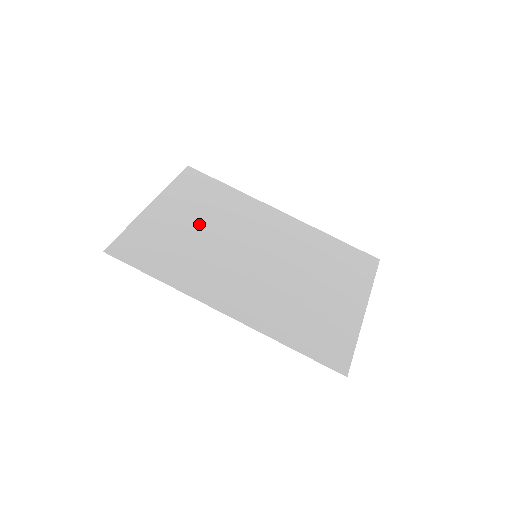
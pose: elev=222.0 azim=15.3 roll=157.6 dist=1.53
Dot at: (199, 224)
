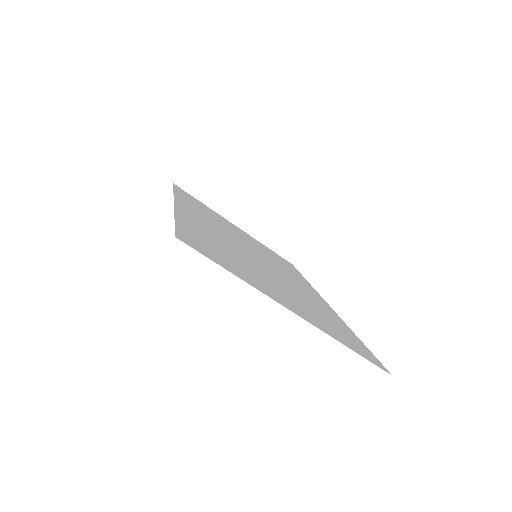
Dot at: (247, 239)
